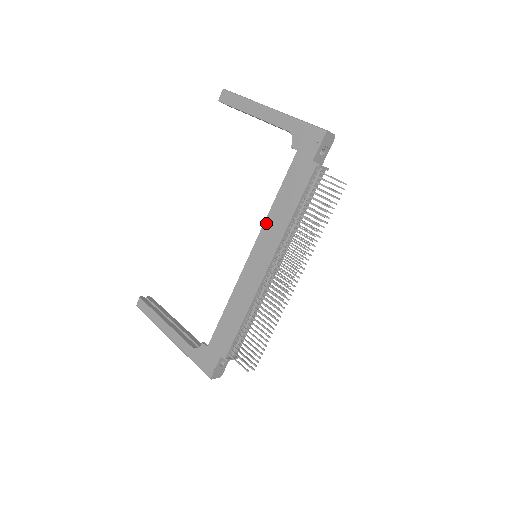
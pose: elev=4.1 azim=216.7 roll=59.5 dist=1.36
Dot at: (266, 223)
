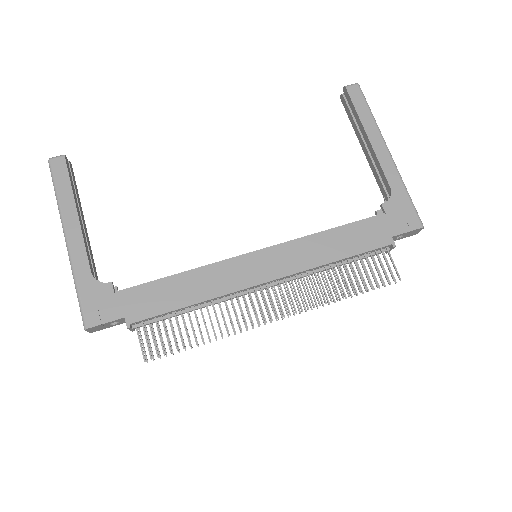
Dot at: (301, 241)
